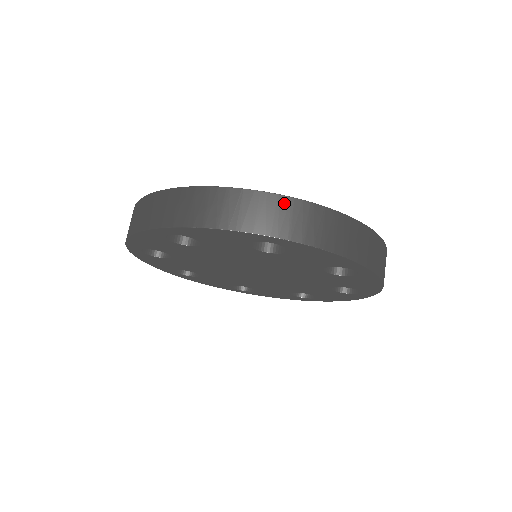
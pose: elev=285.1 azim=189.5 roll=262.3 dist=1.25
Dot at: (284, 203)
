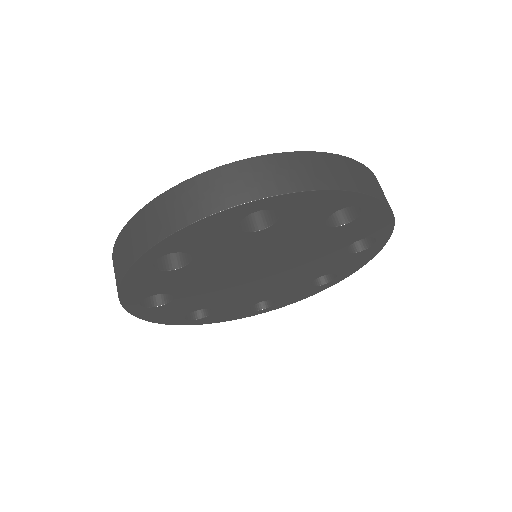
Dot at: (135, 223)
